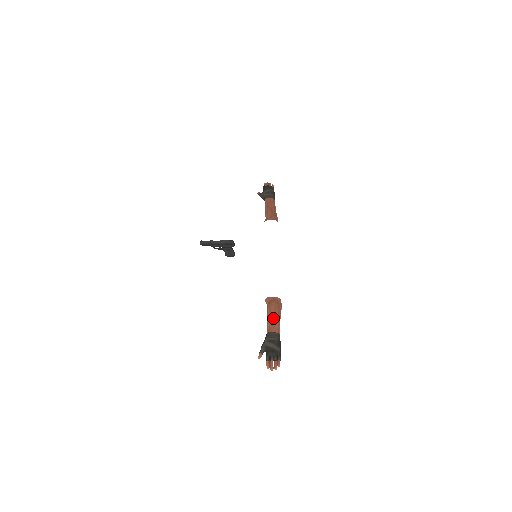
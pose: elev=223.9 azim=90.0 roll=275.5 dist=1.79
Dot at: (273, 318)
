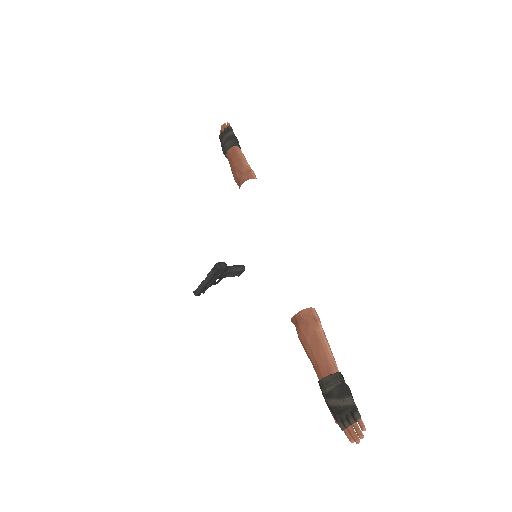
Dot at: (311, 353)
